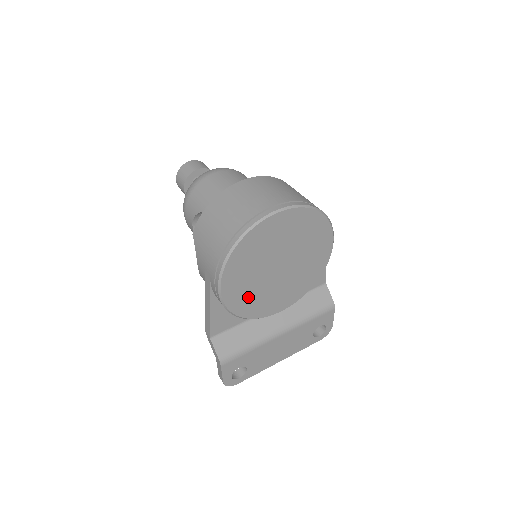
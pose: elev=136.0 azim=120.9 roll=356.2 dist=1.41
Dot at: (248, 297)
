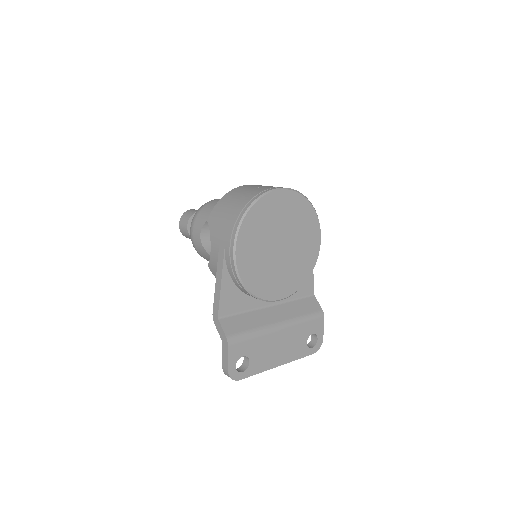
Dot at: (256, 269)
